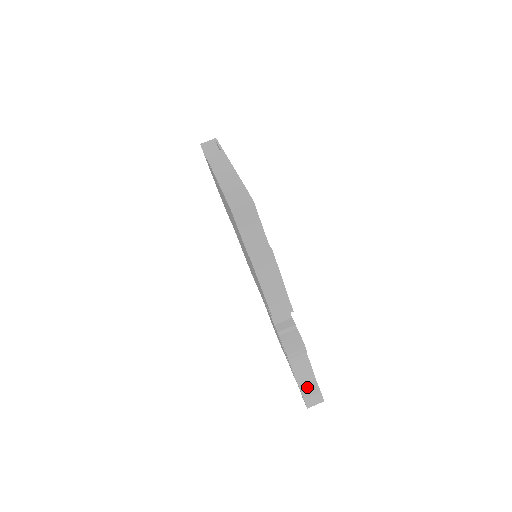
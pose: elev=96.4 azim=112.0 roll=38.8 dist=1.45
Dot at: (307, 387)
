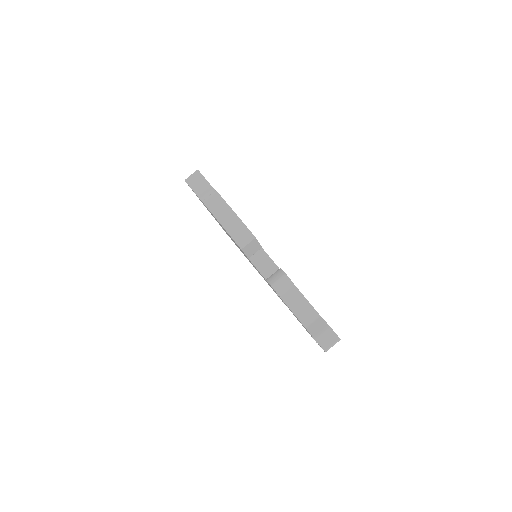
Dot at: (314, 326)
